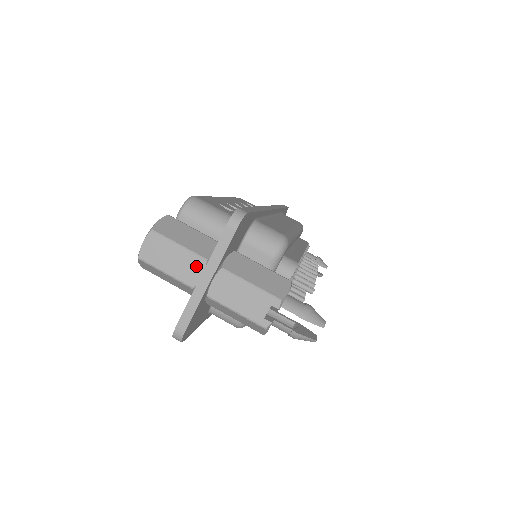
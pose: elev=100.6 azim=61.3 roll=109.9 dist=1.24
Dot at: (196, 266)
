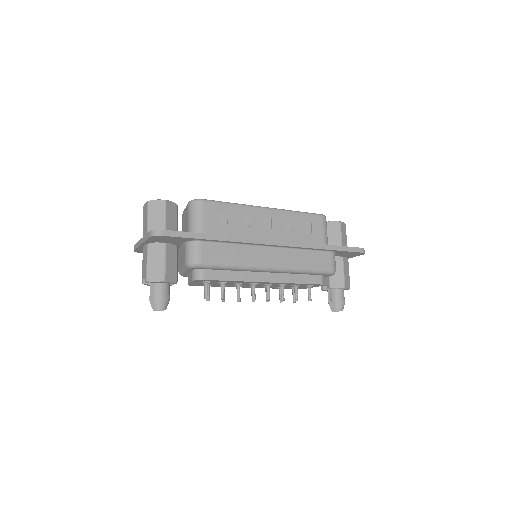
Dot at: (146, 233)
